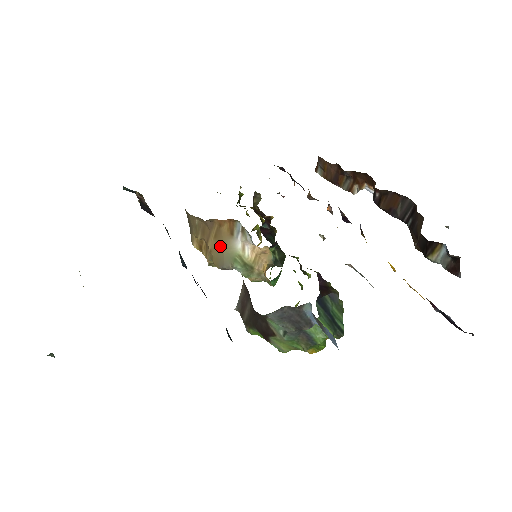
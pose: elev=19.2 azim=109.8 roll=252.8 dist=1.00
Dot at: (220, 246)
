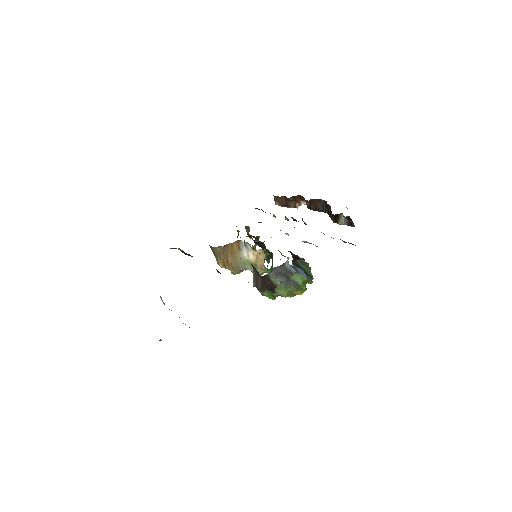
Dot at: (235, 258)
